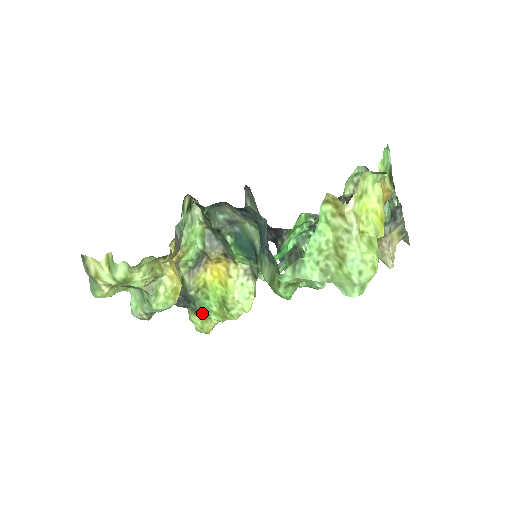
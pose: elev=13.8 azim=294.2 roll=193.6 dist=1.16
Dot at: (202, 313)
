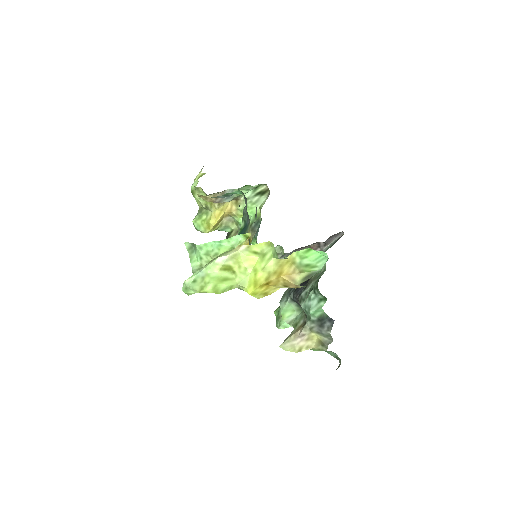
Dot at: occluded
